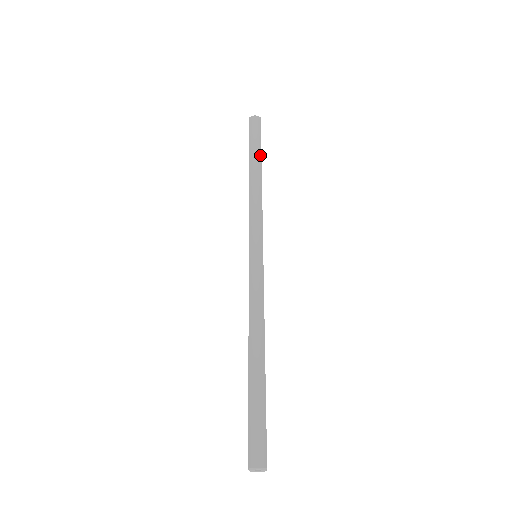
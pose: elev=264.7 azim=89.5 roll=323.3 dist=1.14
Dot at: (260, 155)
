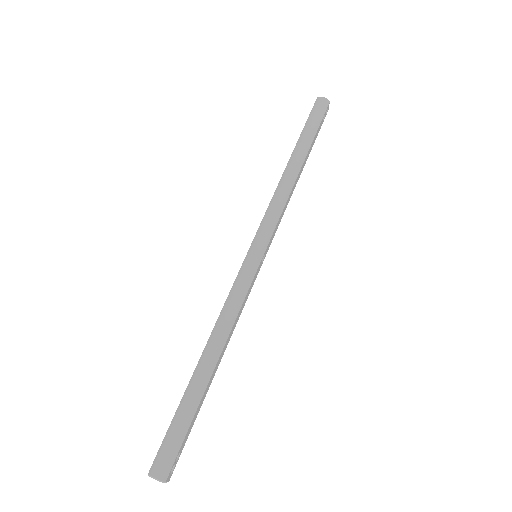
Dot at: (309, 145)
